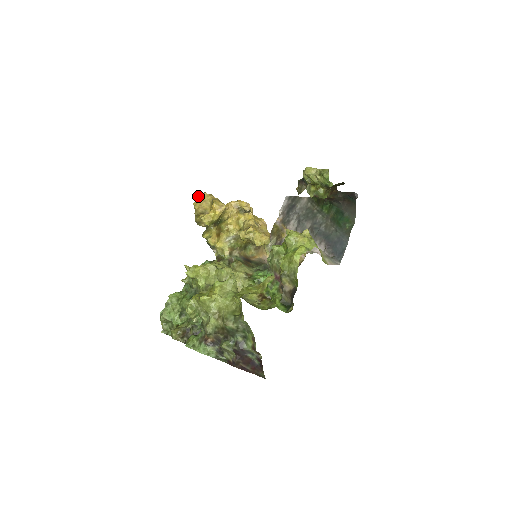
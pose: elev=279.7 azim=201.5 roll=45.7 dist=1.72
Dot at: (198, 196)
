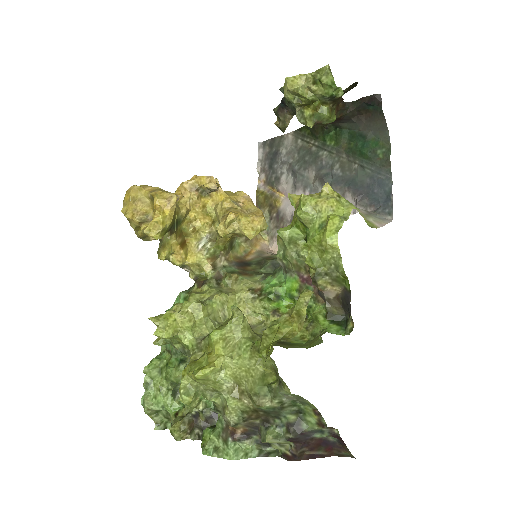
Dot at: (125, 195)
